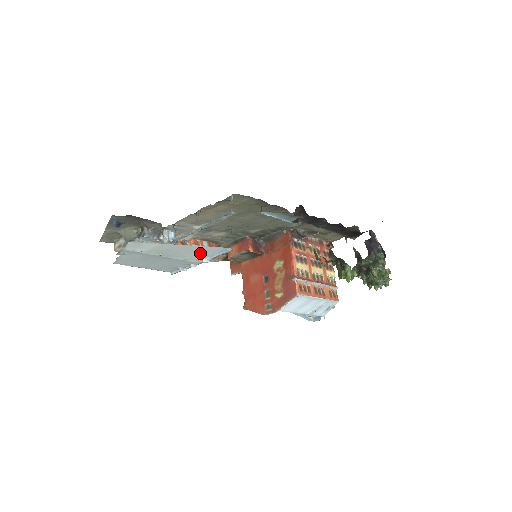
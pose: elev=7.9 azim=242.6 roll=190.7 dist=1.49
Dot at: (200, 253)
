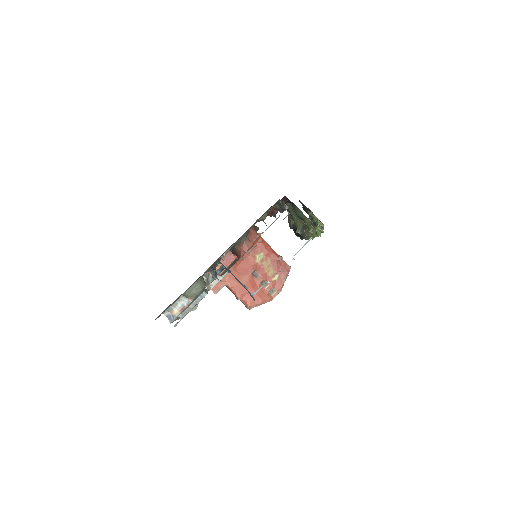
Dot at: occluded
